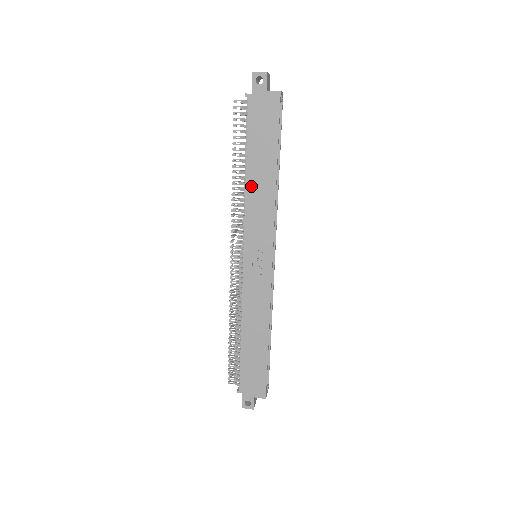
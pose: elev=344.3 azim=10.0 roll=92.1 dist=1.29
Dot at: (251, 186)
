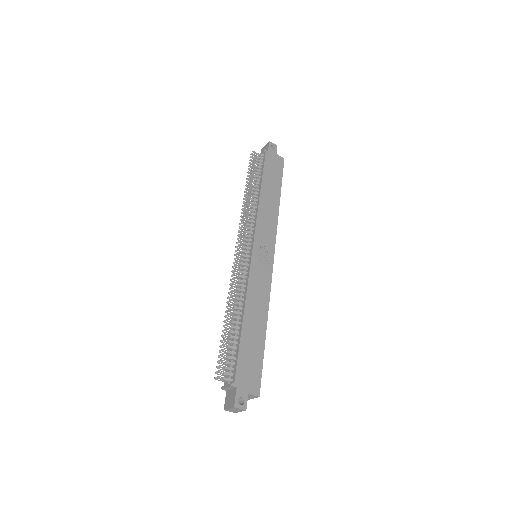
Dot at: (263, 201)
